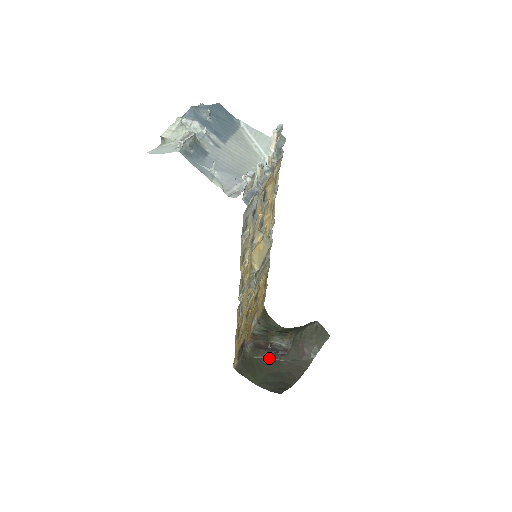
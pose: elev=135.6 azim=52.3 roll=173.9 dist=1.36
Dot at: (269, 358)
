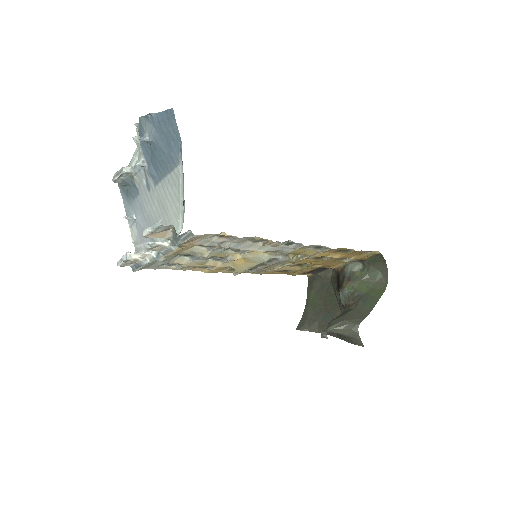
Dot at: (336, 296)
